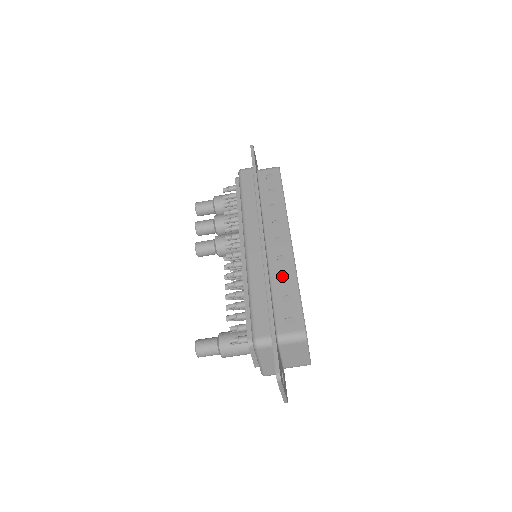
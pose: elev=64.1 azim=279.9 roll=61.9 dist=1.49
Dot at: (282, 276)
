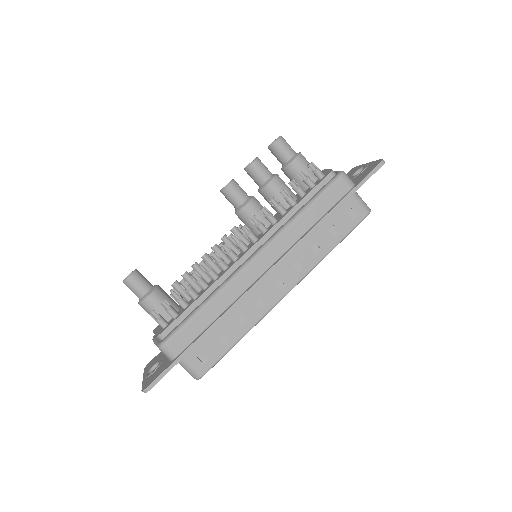
Dot at: (242, 317)
